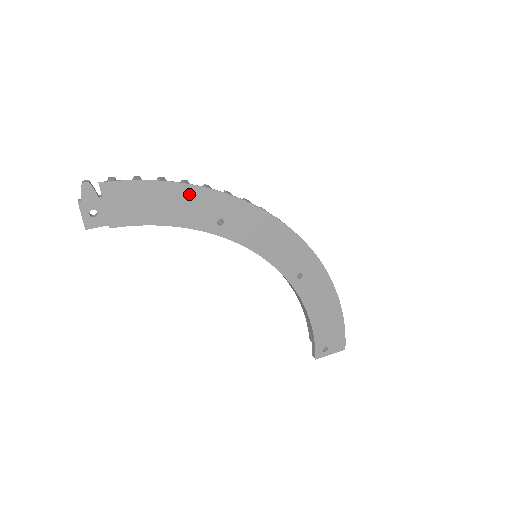
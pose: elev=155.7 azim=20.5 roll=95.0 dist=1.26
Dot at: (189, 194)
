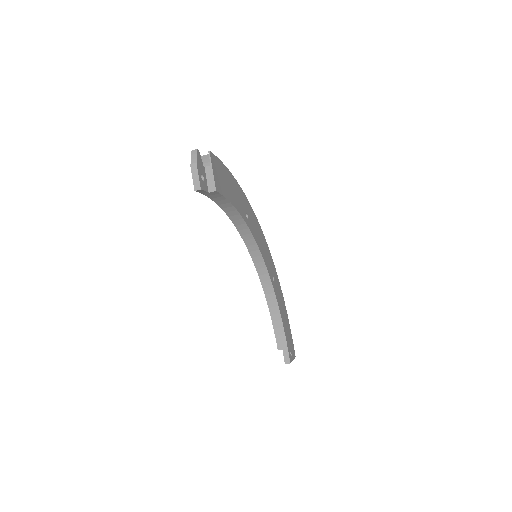
Dot at: (236, 186)
